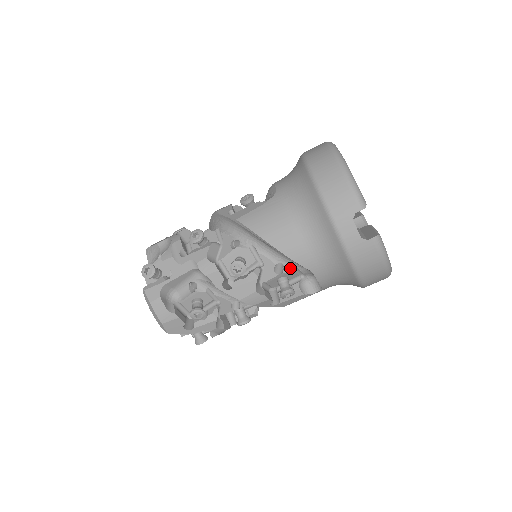
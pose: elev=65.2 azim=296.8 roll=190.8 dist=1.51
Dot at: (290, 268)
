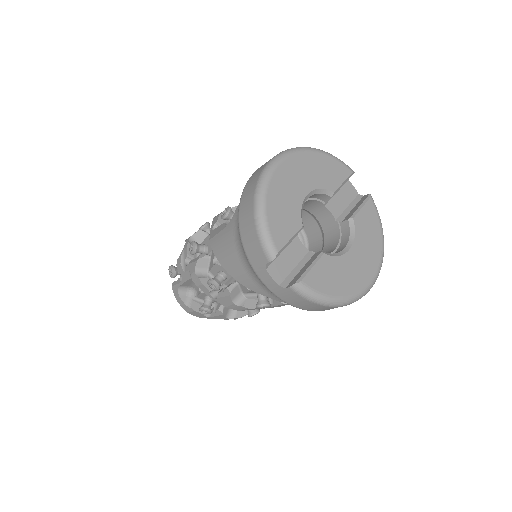
Dot at: occluded
